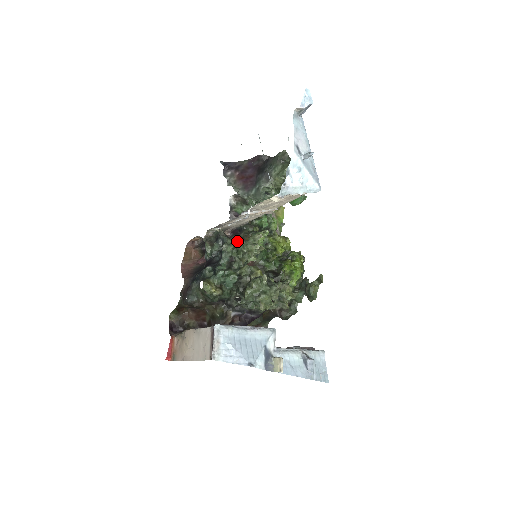
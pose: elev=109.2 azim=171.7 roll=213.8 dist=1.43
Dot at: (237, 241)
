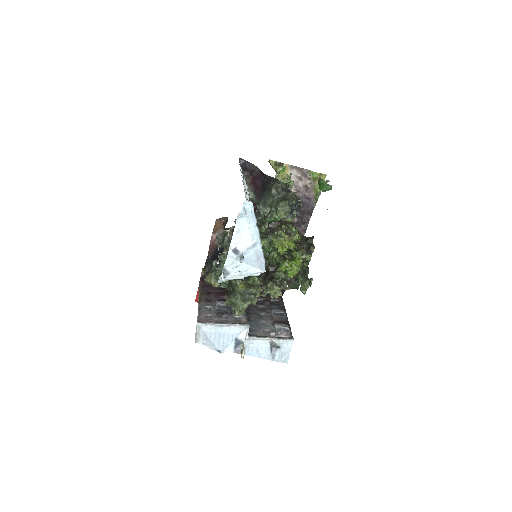
Dot at: occluded
